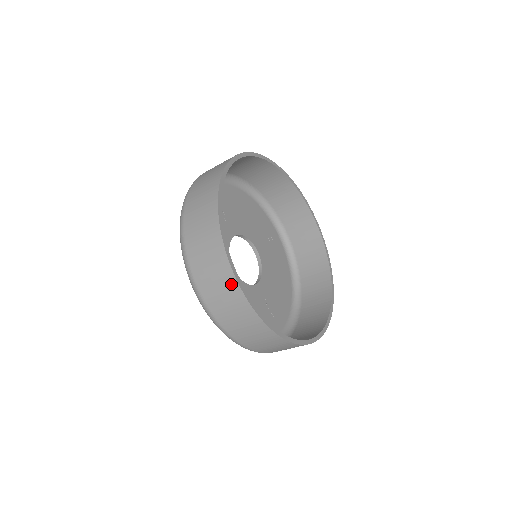
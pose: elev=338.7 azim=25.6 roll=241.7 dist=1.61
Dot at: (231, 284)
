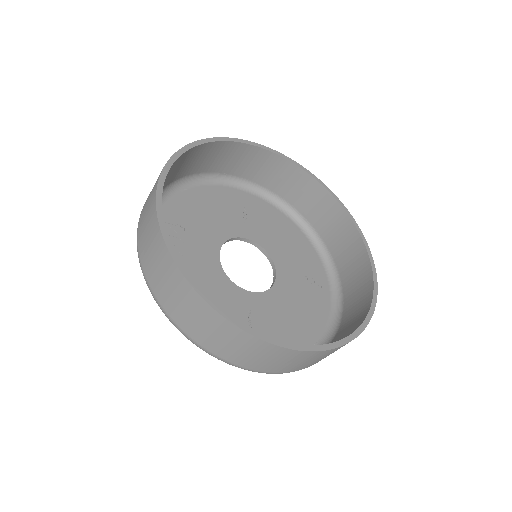
Dot at: (153, 195)
